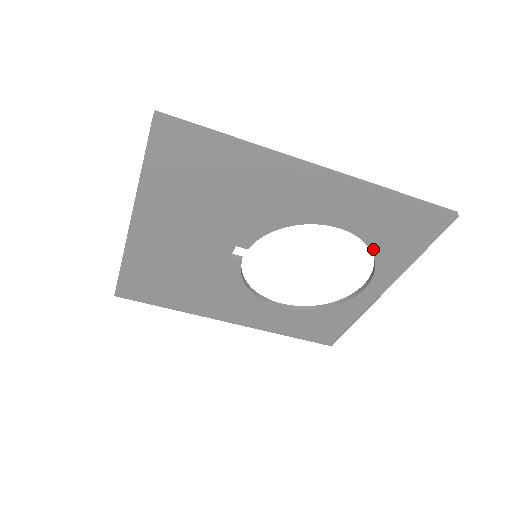
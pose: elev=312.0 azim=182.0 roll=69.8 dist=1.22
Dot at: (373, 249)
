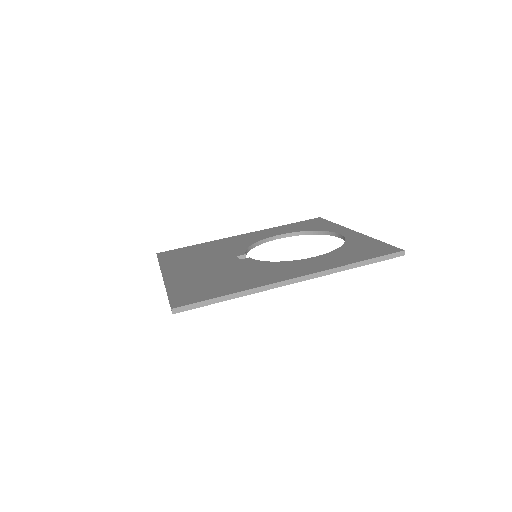
Dot at: occluded
